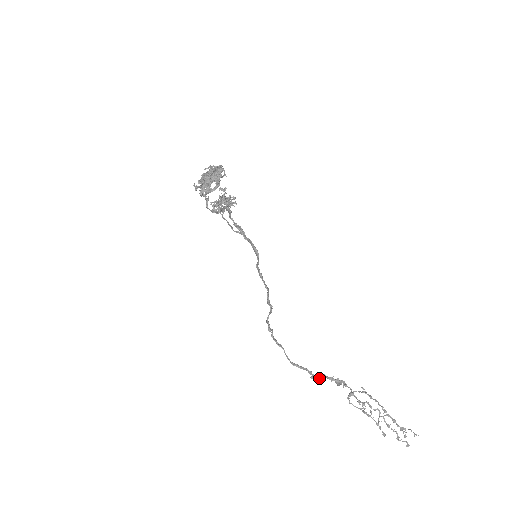
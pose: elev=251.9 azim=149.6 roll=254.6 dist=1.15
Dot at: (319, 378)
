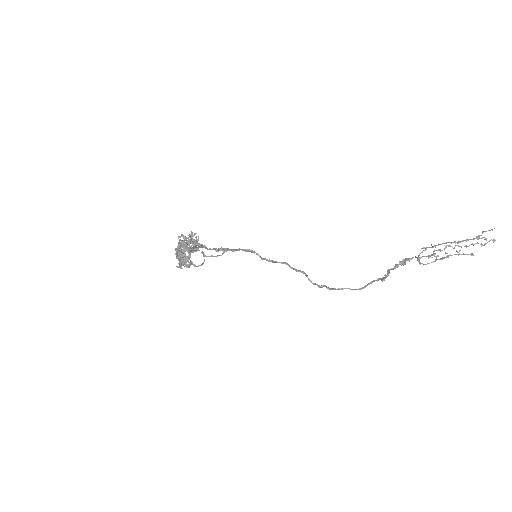
Dot at: (387, 275)
